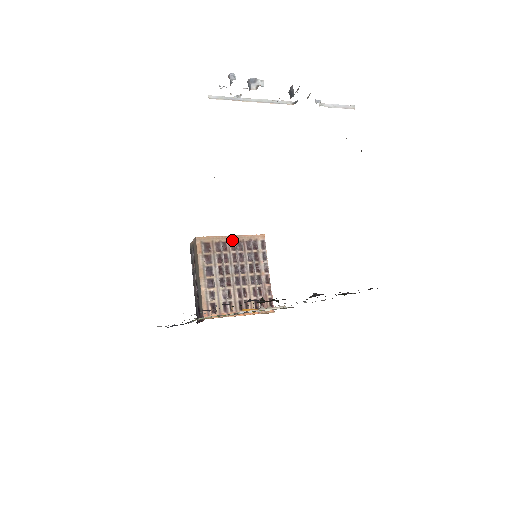
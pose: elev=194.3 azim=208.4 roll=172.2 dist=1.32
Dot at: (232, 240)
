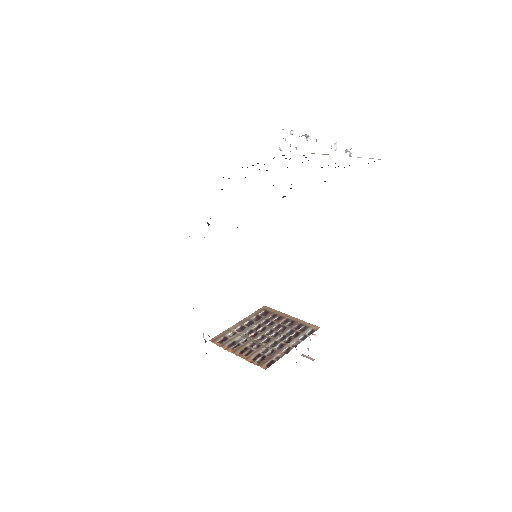
Dot at: (289, 318)
